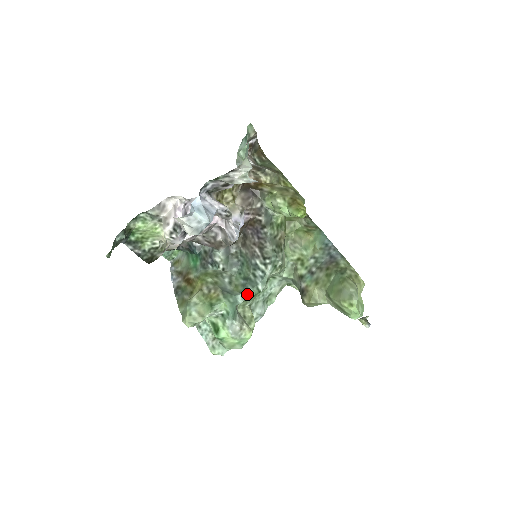
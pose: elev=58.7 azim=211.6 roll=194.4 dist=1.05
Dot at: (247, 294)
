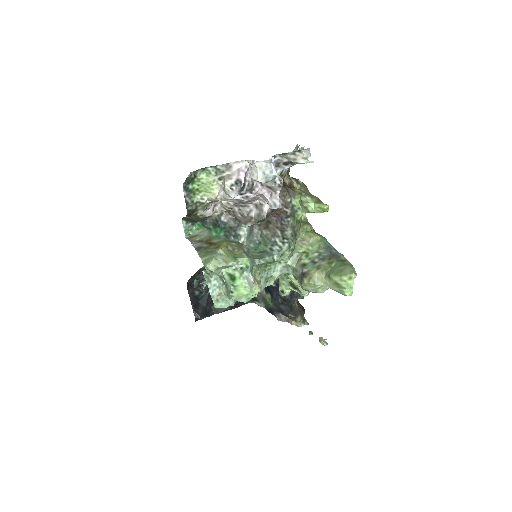
Dot at: (263, 260)
